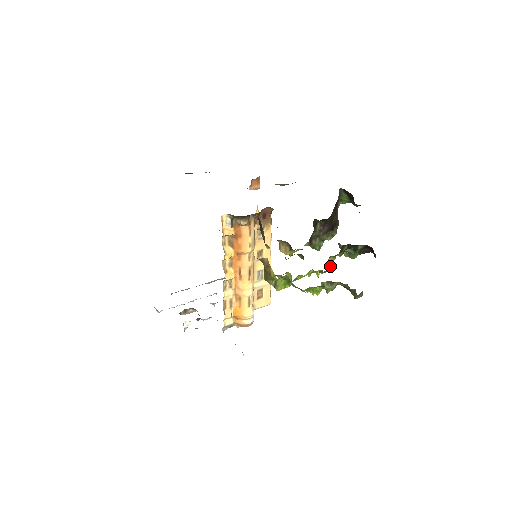
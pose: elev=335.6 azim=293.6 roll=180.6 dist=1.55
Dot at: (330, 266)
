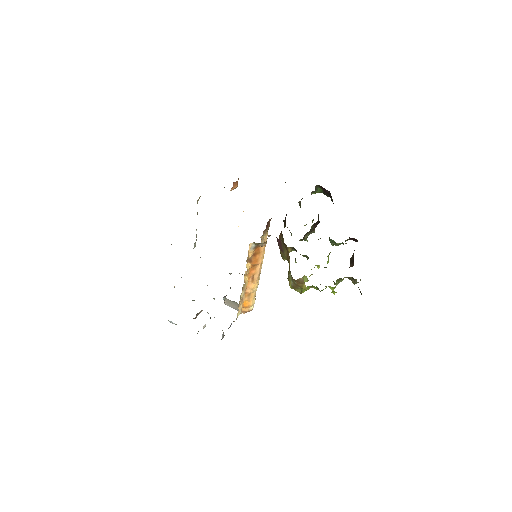
Dot at: (328, 260)
